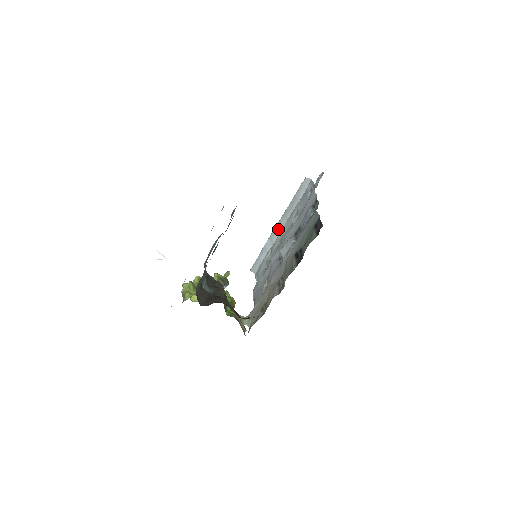
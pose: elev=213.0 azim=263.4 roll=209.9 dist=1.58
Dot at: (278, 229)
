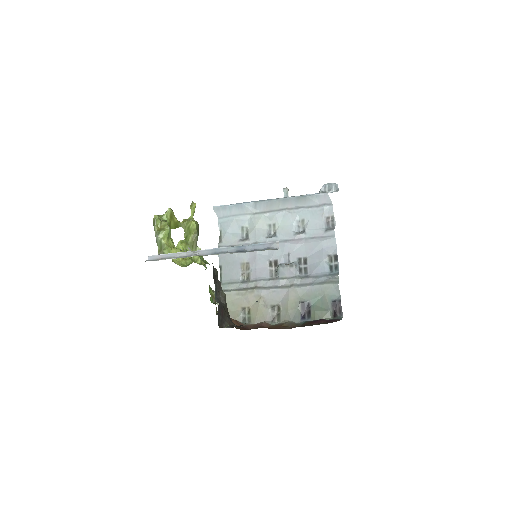
Dot at: (269, 205)
